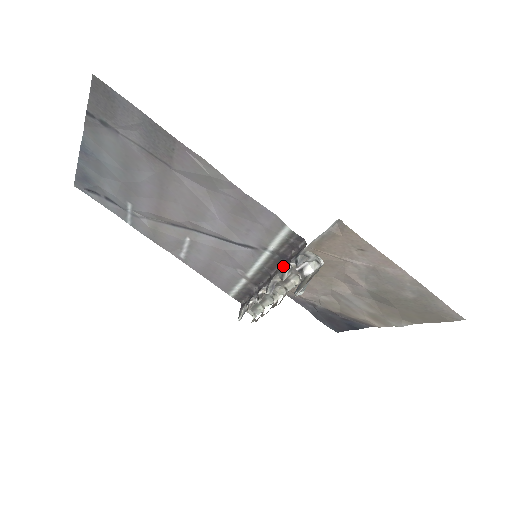
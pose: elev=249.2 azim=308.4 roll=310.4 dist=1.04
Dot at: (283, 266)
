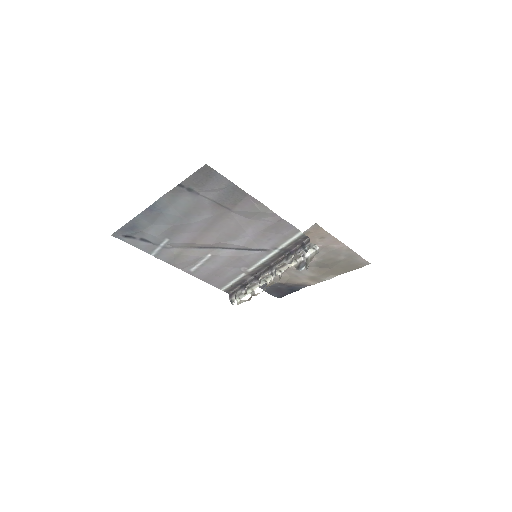
Dot at: (287, 256)
